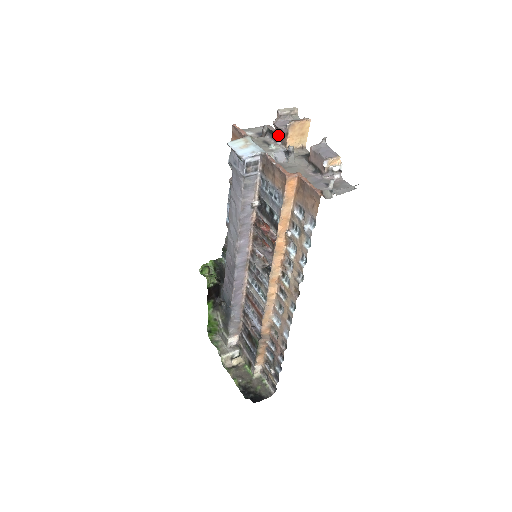
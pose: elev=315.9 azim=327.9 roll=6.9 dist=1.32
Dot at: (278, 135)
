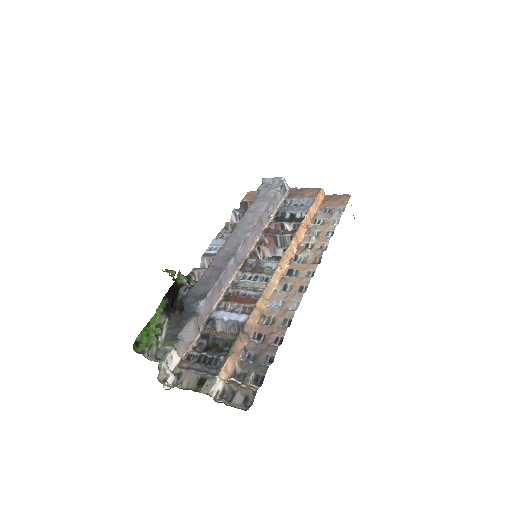
Dot at: occluded
